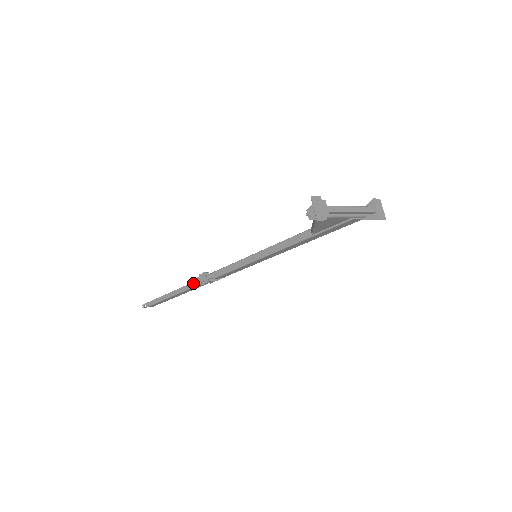
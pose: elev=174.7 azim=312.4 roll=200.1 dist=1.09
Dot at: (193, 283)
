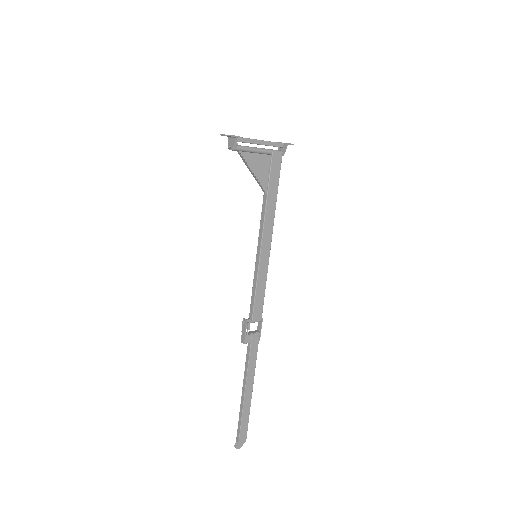
Dot at: occluded
